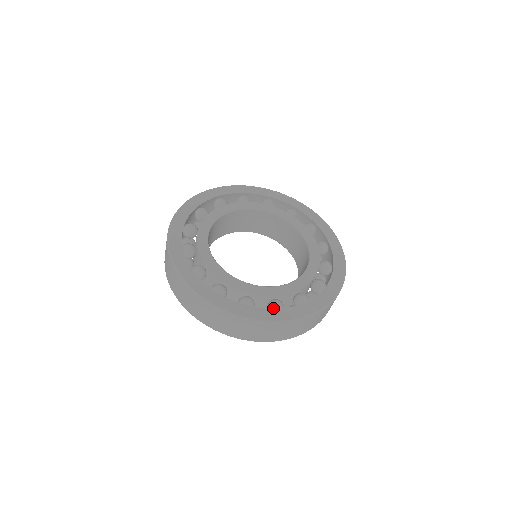
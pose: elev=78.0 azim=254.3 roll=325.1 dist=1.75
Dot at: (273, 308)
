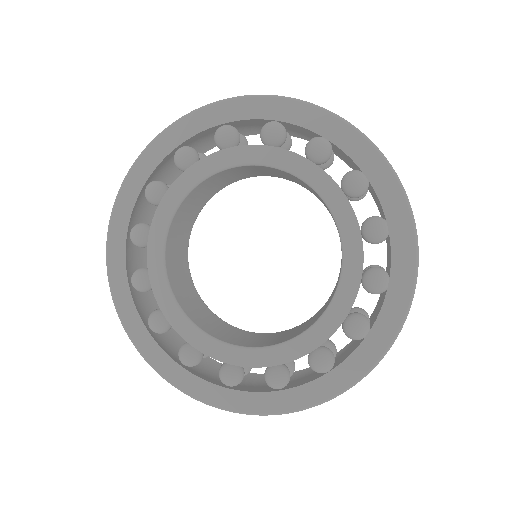
Dot at: (356, 339)
